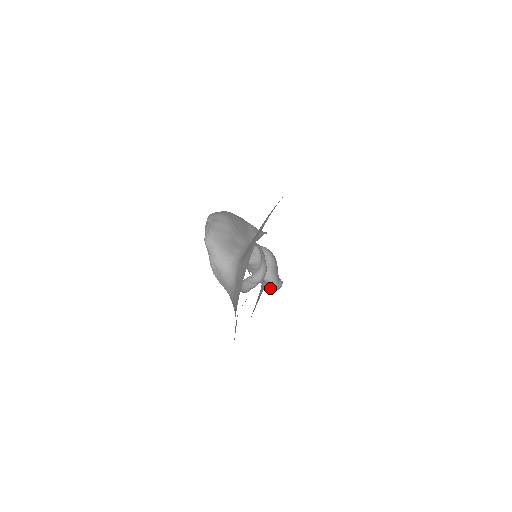
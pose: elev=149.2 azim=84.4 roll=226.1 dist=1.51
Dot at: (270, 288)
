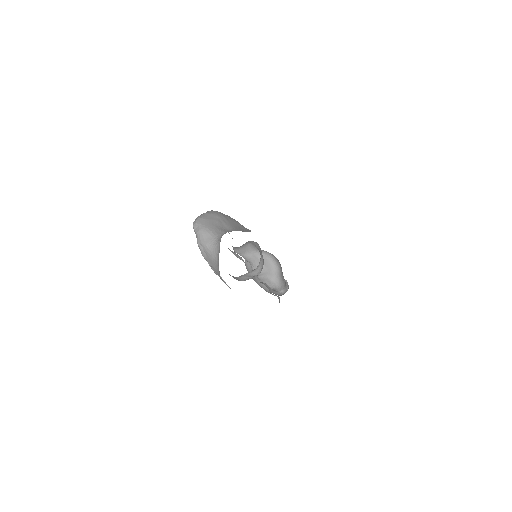
Dot at: (278, 294)
